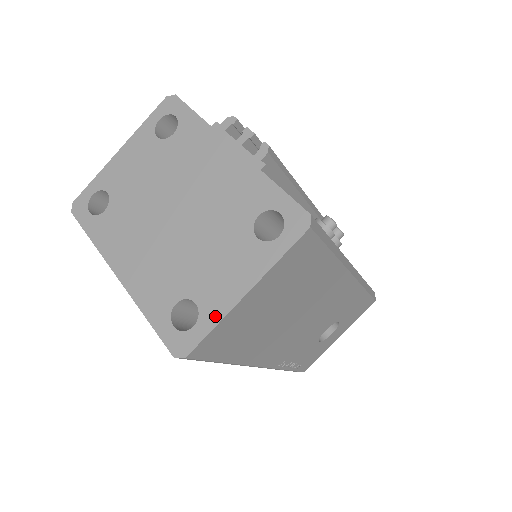
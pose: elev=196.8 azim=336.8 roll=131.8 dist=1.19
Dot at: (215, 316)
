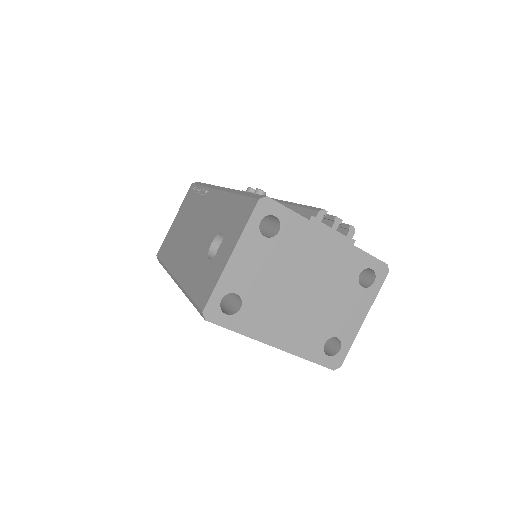
Dot at: (351, 339)
